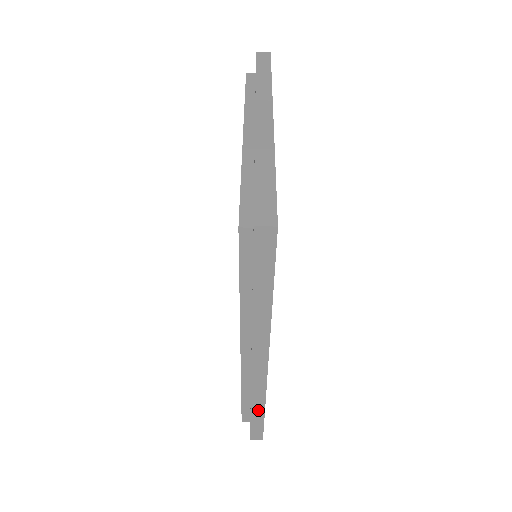
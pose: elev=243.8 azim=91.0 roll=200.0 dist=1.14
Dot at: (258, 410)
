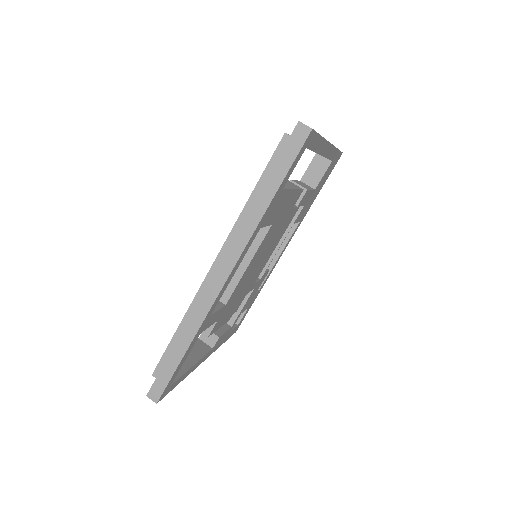
Dot at: (183, 345)
